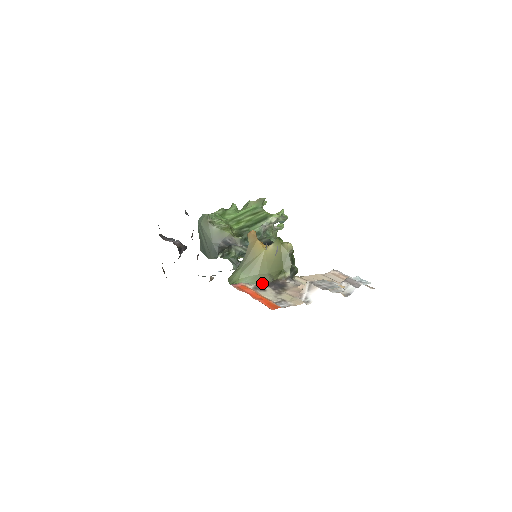
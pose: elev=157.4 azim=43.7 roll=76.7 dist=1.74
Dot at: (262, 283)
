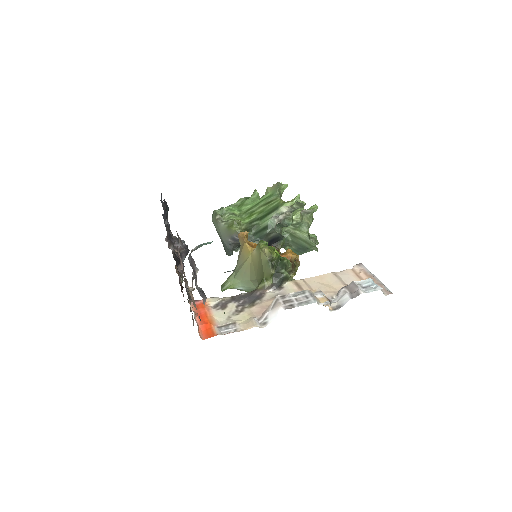
Dot at: (234, 296)
